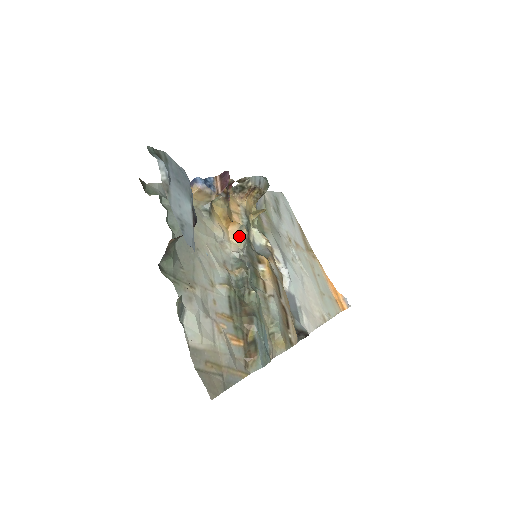
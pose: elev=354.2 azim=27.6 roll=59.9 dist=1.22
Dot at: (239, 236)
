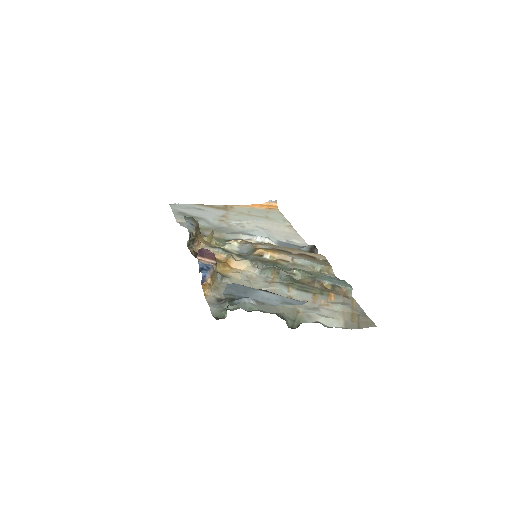
Dot at: (242, 262)
